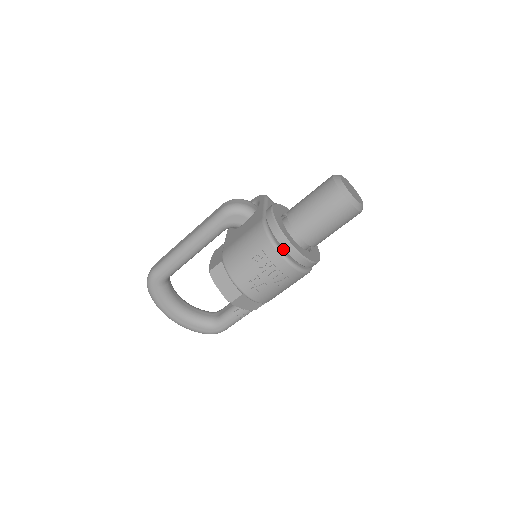
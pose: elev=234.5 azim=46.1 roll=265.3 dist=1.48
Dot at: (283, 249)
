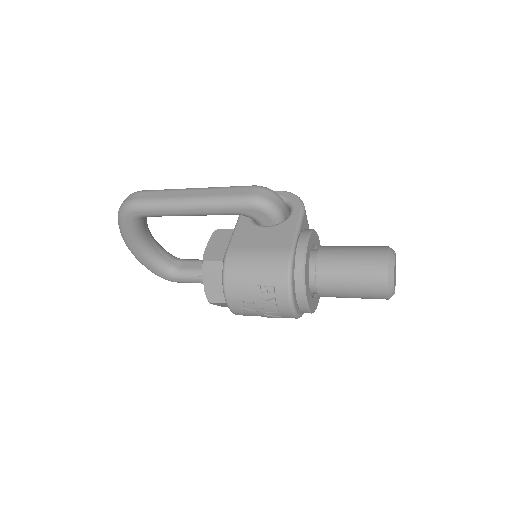
Dot at: (295, 295)
